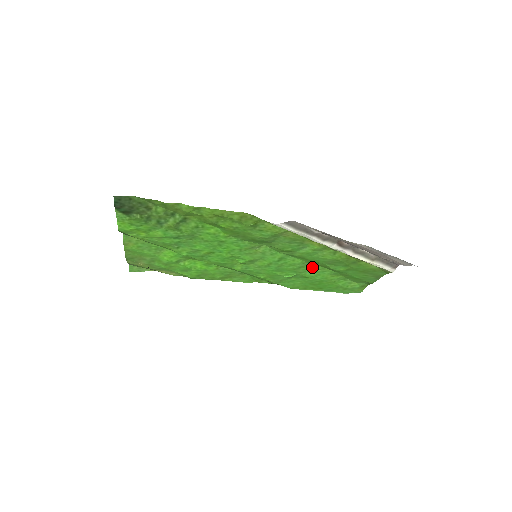
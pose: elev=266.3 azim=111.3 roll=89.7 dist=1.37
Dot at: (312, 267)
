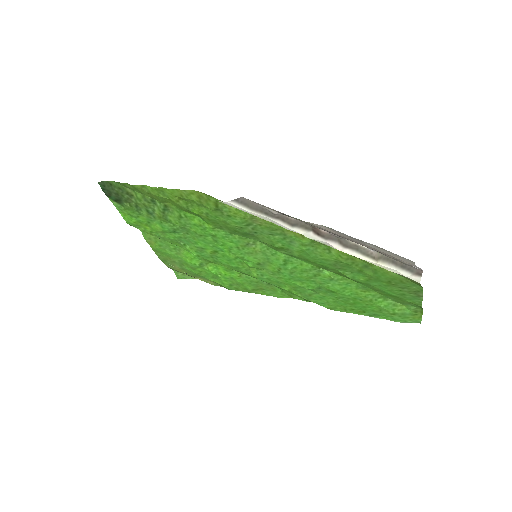
Dot at: (329, 275)
